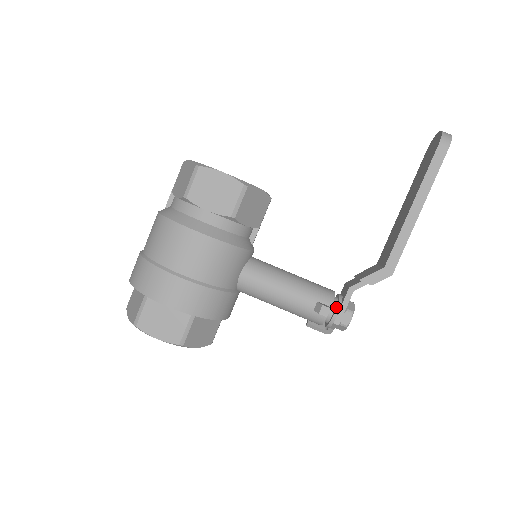
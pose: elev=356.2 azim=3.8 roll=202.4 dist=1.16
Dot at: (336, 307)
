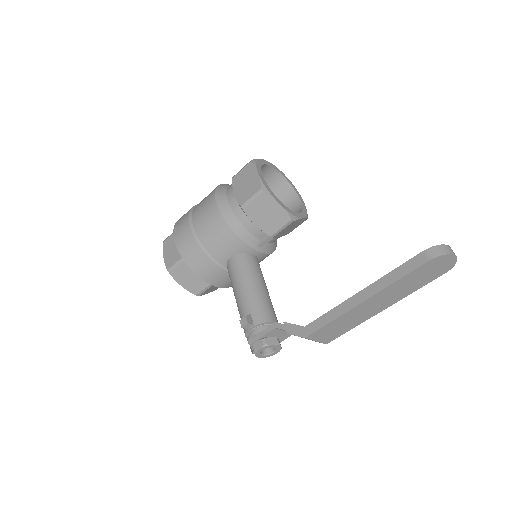
Dot at: (257, 329)
